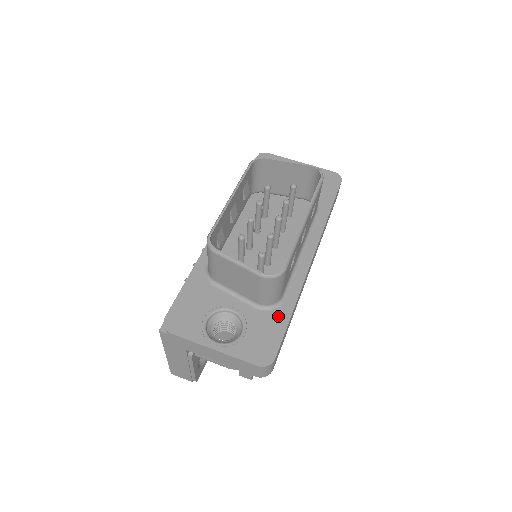
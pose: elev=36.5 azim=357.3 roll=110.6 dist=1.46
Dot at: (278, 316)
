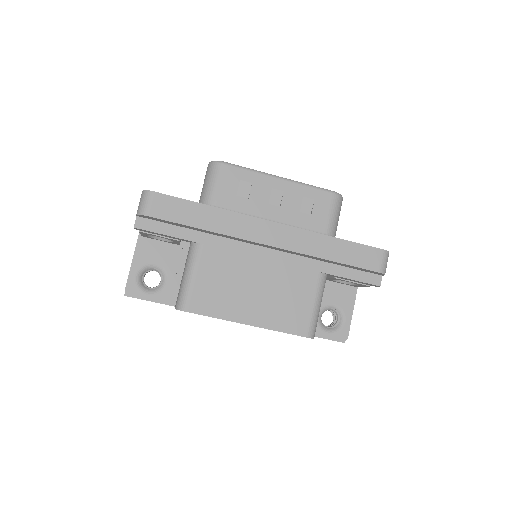
Dot at: occluded
